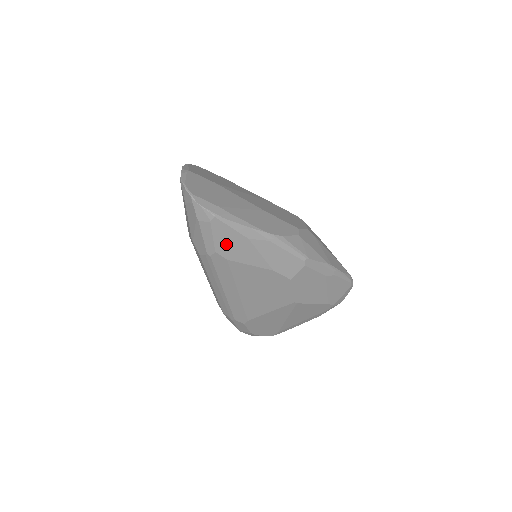
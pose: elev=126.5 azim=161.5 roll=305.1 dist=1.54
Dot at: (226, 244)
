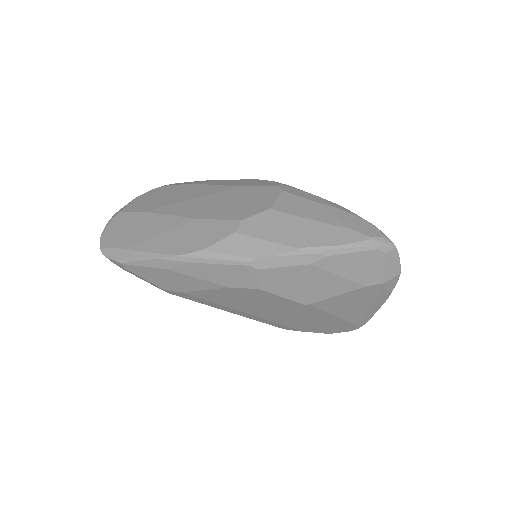
Dot at: (161, 281)
